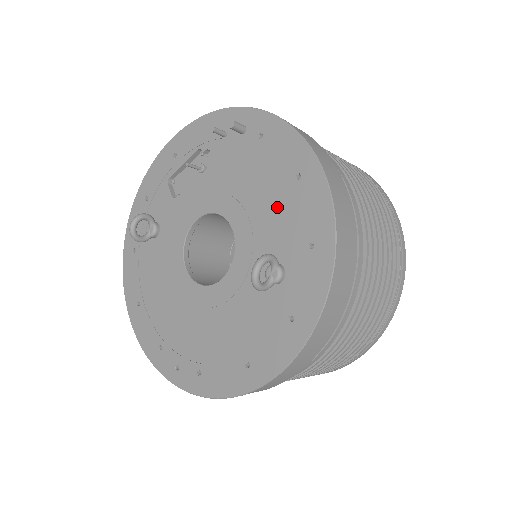
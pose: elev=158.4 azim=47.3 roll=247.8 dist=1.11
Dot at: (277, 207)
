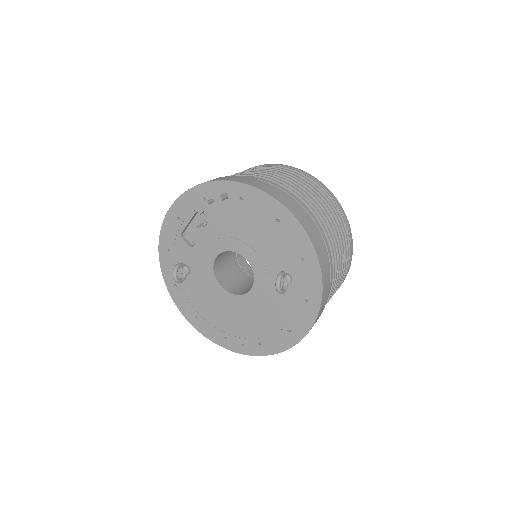
Dot at: (271, 241)
